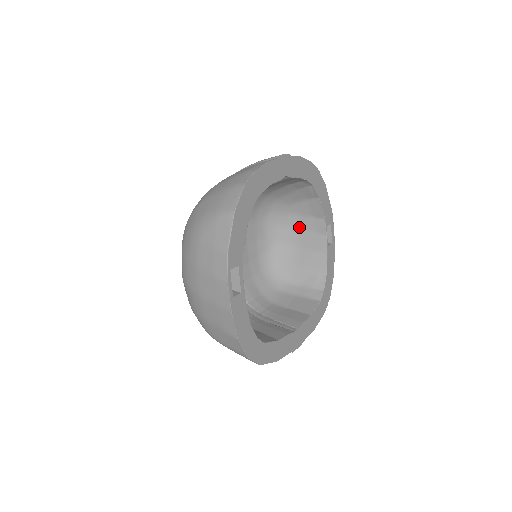
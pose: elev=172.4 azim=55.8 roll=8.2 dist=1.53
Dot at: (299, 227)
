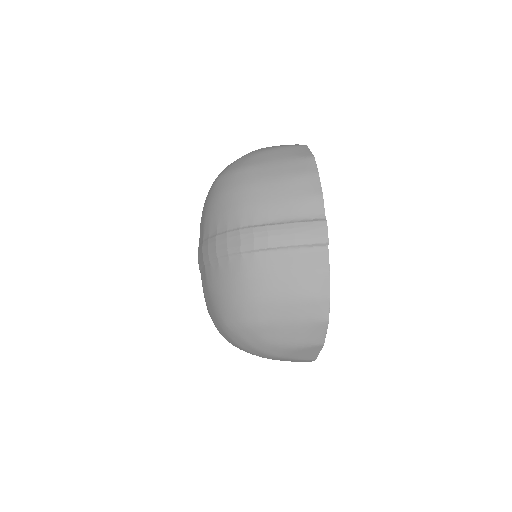
Dot at: occluded
